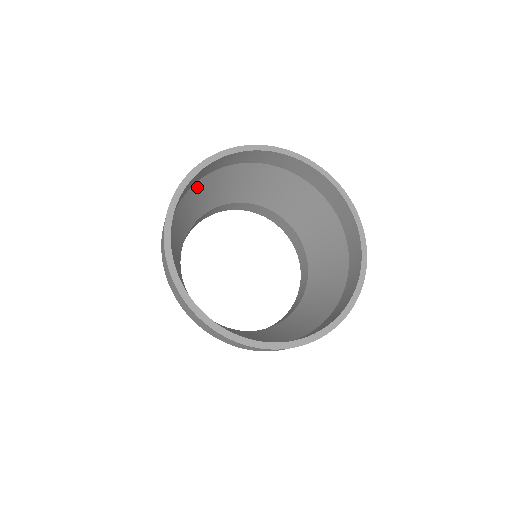
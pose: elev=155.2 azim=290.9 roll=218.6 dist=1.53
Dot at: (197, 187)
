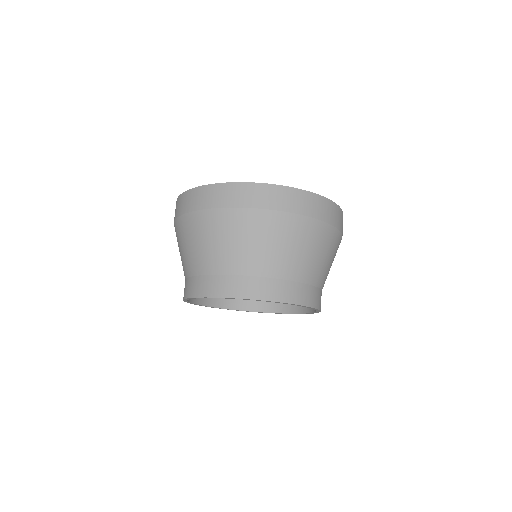
Dot at: occluded
